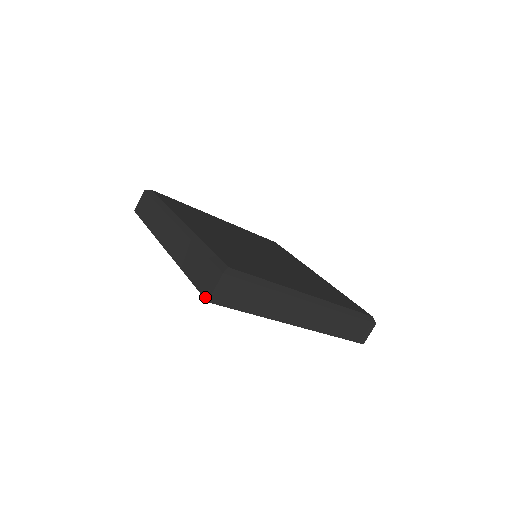
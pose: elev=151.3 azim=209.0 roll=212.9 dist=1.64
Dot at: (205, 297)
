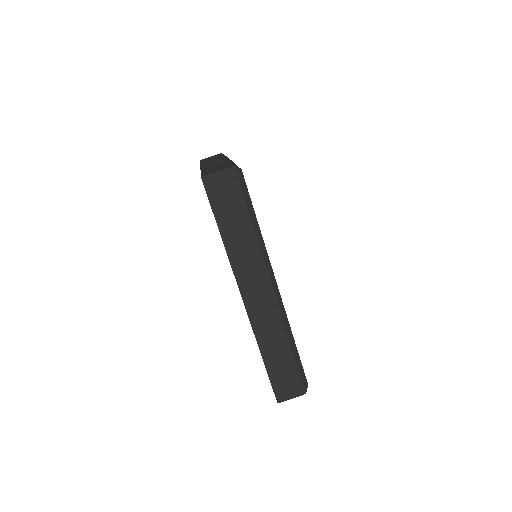
Dot at: (202, 175)
